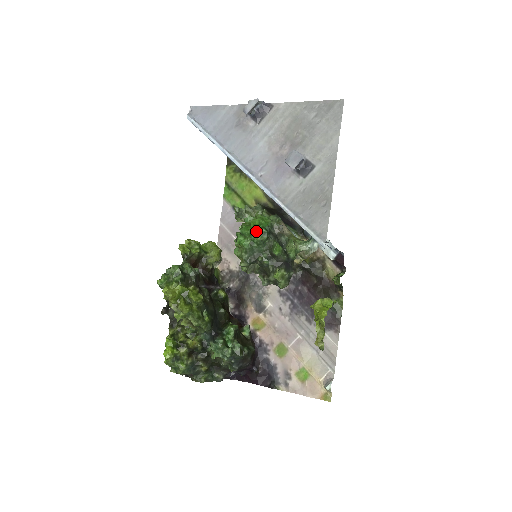
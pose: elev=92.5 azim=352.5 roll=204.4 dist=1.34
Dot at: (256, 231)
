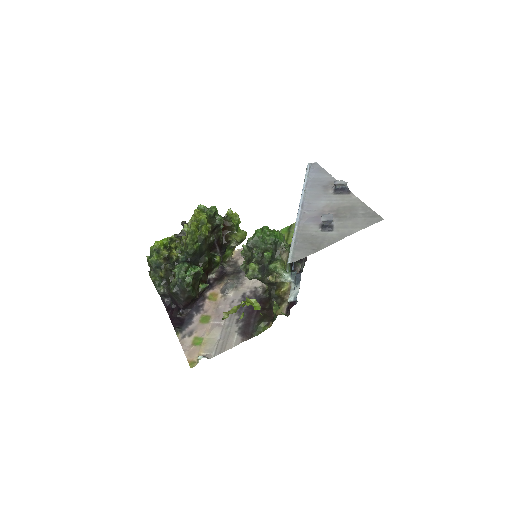
Dot at: (270, 234)
